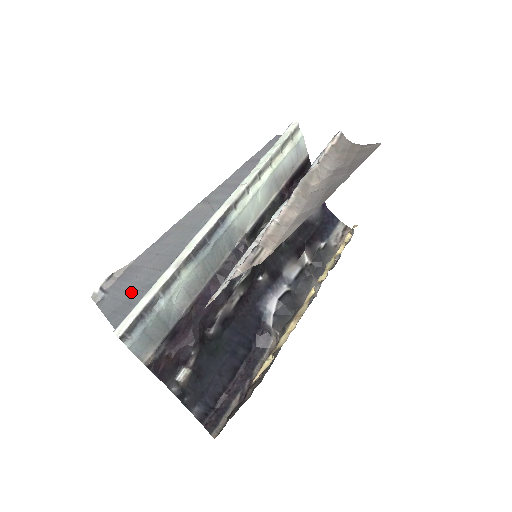
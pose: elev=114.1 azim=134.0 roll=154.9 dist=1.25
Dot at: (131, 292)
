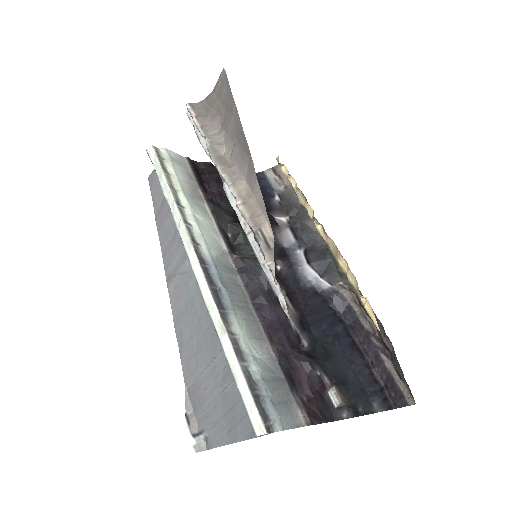
Dot at: (219, 402)
